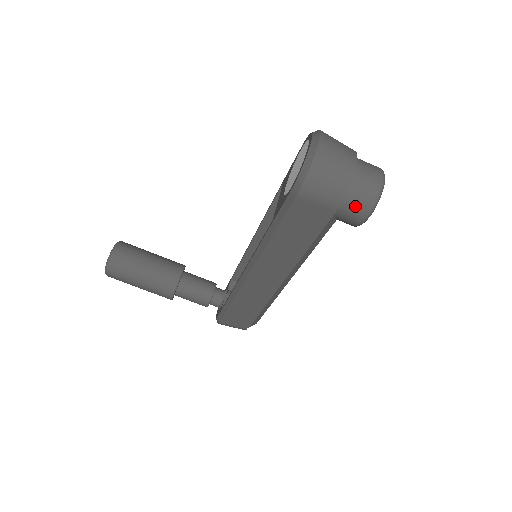
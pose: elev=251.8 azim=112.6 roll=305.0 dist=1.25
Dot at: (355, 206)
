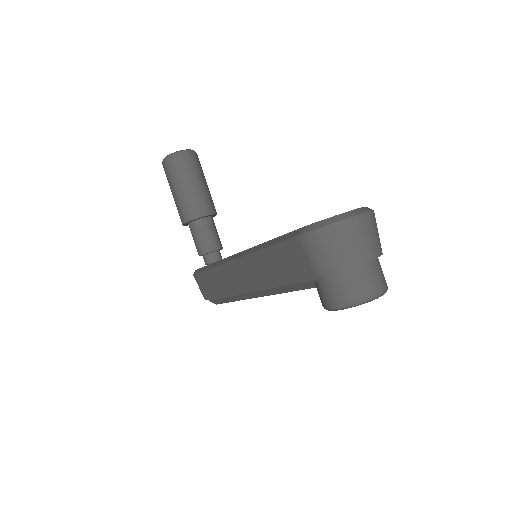
Dot at: (333, 290)
